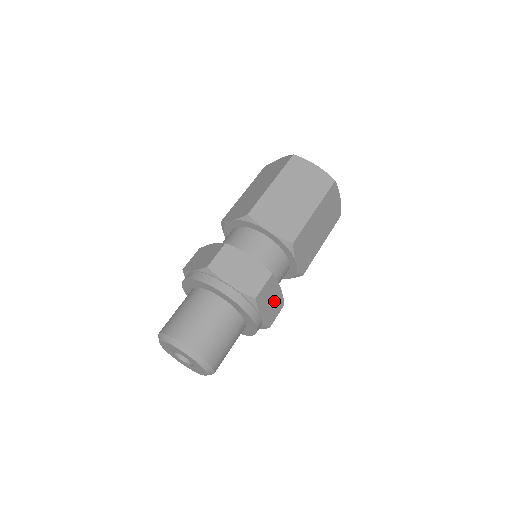
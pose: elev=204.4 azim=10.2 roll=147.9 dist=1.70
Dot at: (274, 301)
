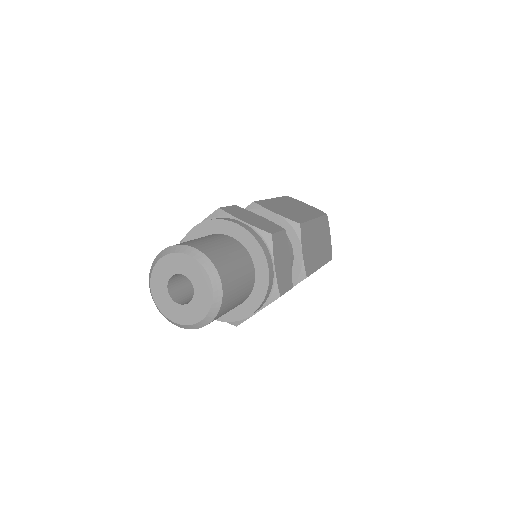
Dot at: occluded
